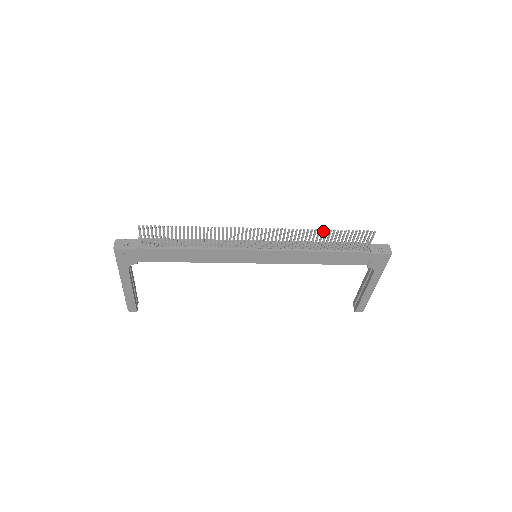
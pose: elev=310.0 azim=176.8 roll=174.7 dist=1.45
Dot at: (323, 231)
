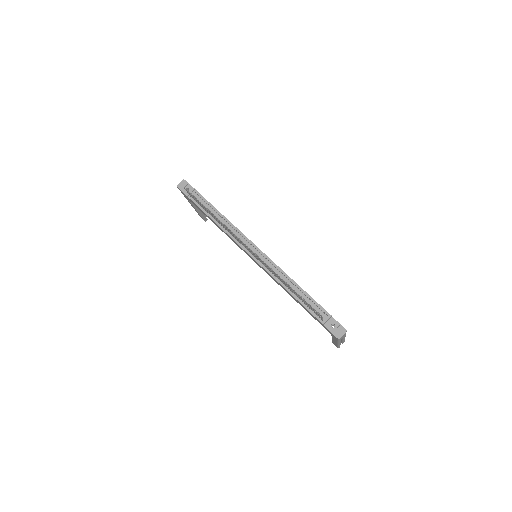
Dot at: (286, 283)
